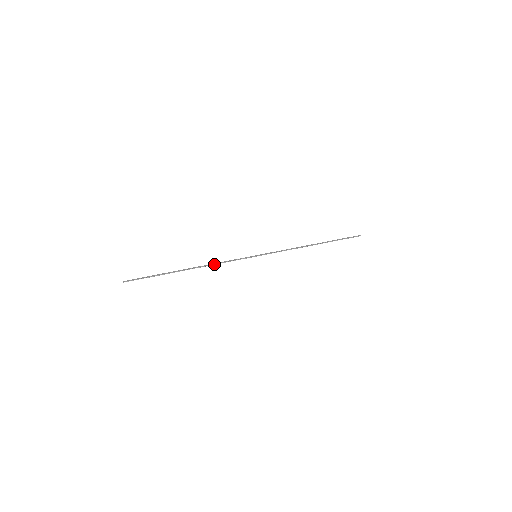
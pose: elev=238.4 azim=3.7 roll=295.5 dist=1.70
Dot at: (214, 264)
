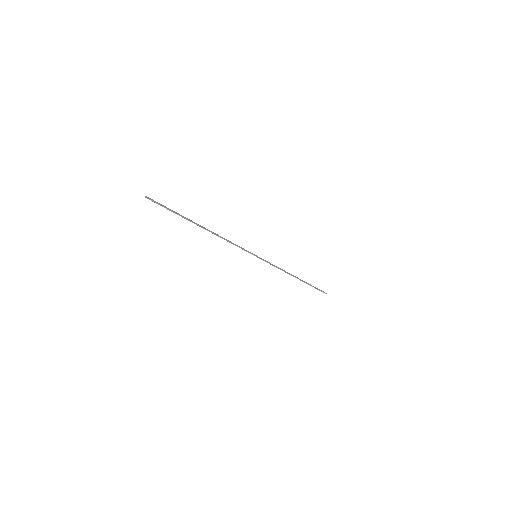
Dot at: (224, 239)
